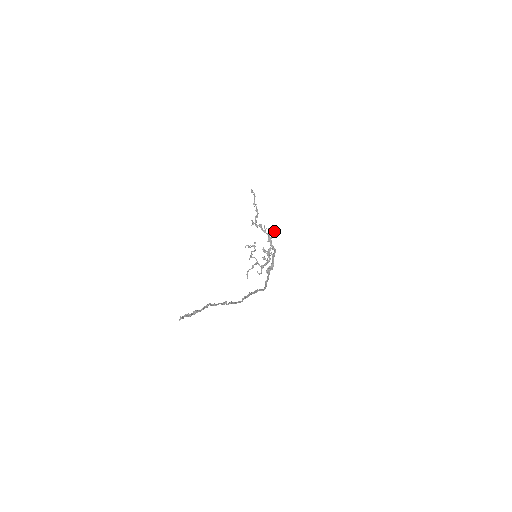
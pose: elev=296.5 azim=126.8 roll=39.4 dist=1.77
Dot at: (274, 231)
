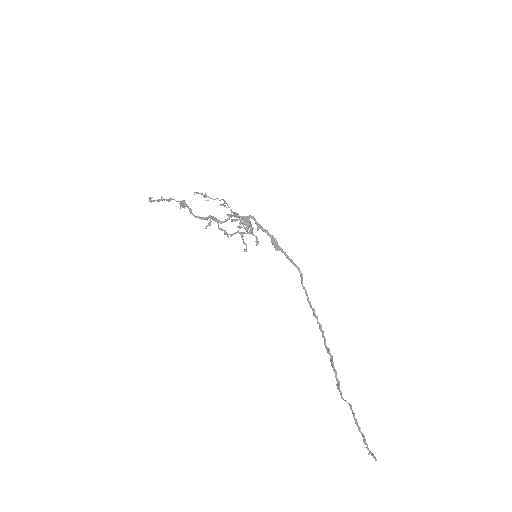
Dot at: (248, 227)
